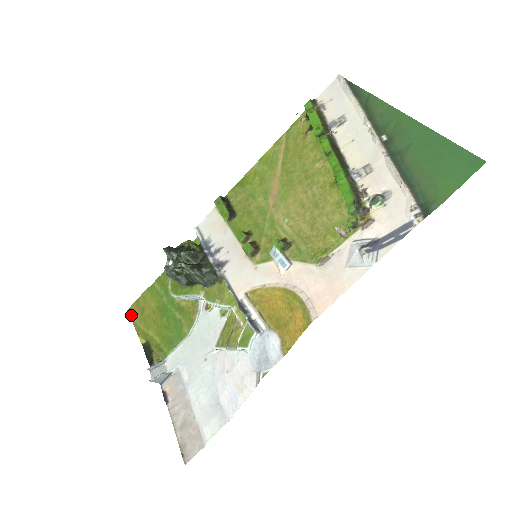
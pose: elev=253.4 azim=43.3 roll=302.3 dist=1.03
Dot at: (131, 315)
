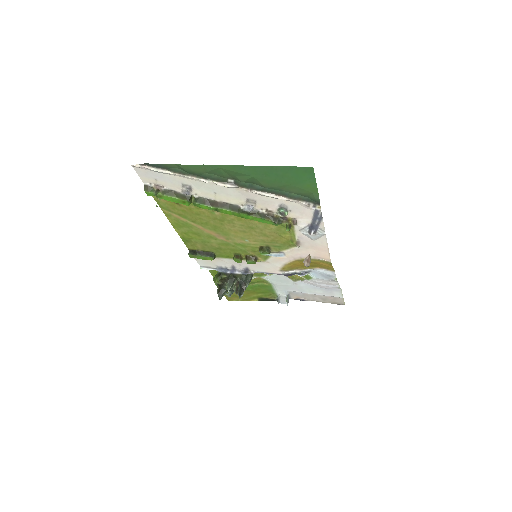
Dot at: occluded
